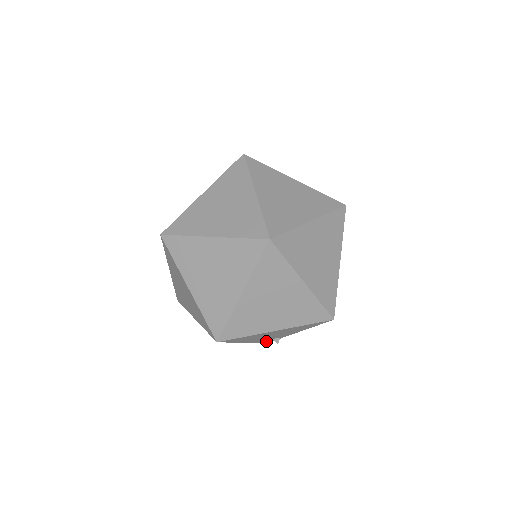
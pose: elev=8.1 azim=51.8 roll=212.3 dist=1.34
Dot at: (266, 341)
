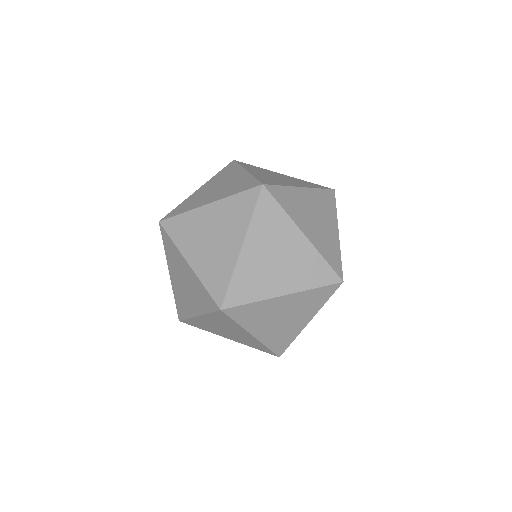
Dot at: occluded
